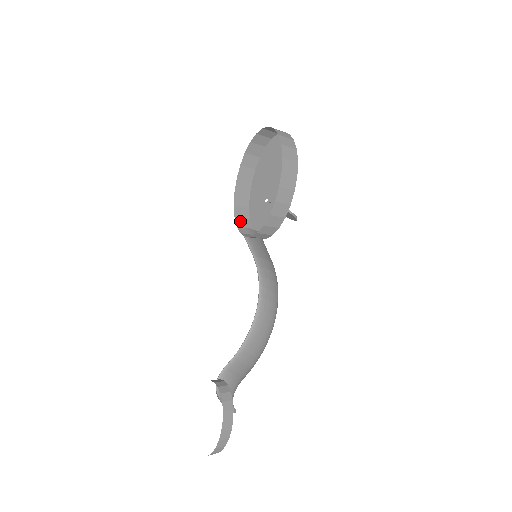
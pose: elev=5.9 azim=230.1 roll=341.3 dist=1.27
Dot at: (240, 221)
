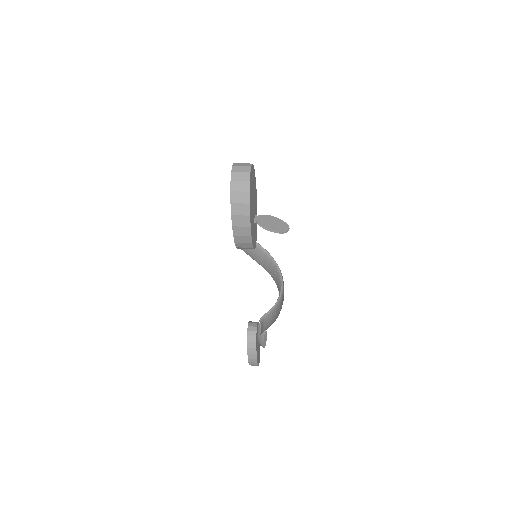
Dot at: occluded
